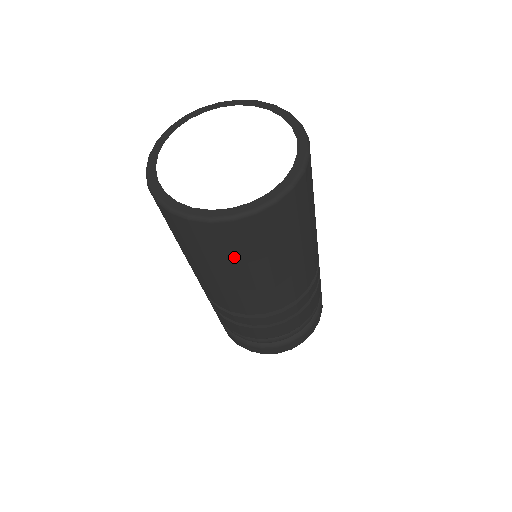
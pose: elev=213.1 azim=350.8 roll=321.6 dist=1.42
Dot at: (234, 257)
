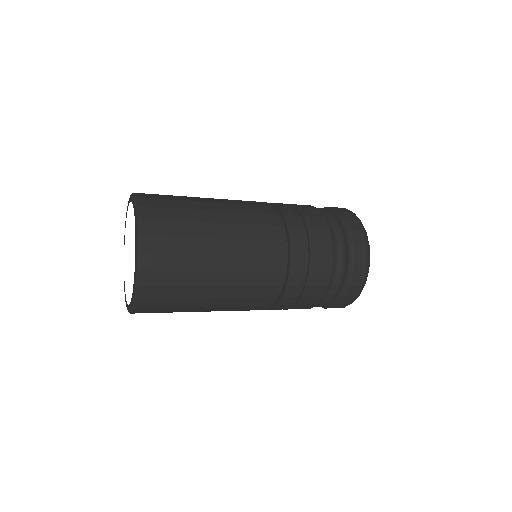
Dot at: occluded
